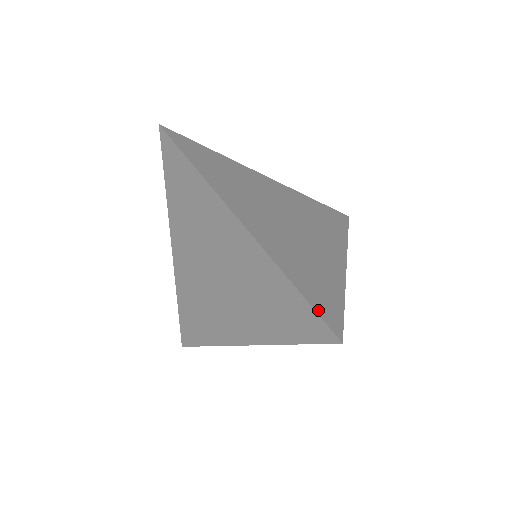
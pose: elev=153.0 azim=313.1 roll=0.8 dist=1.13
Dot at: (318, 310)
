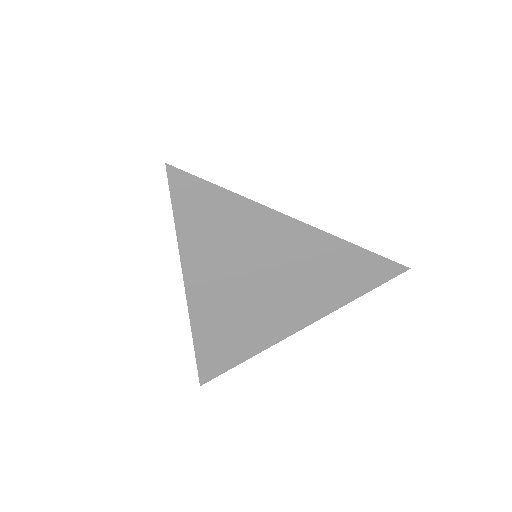
Dot at: occluded
